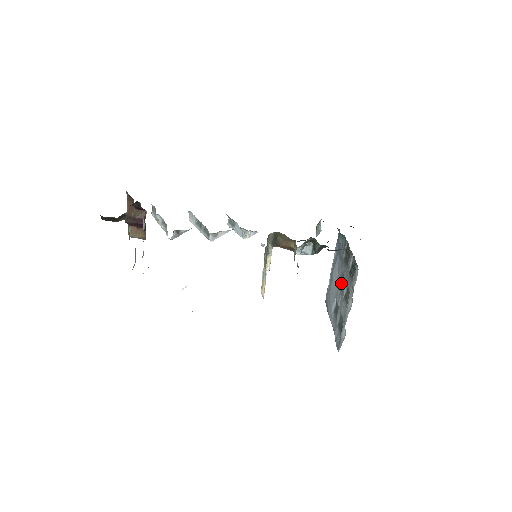
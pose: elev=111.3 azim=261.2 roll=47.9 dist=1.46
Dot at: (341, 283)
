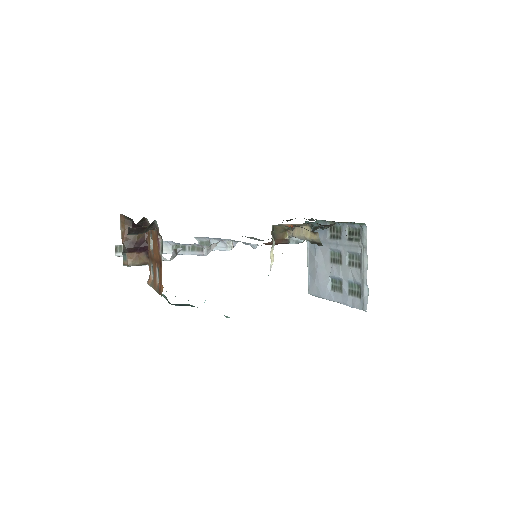
Dot at: (334, 259)
